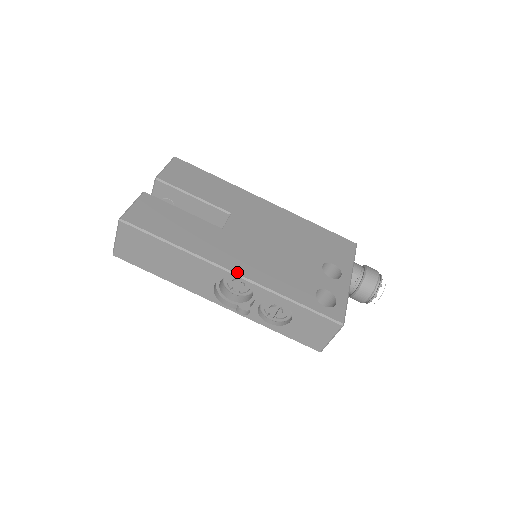
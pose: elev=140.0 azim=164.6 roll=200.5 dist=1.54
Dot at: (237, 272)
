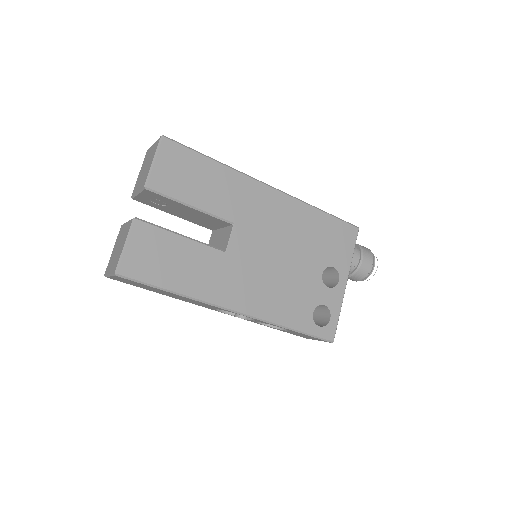
Dot at: (242, 311)
